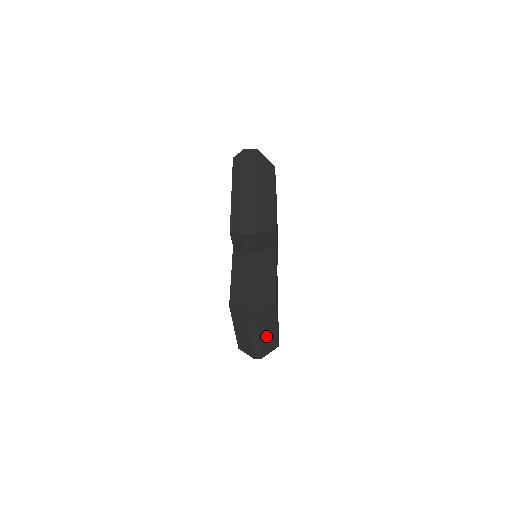
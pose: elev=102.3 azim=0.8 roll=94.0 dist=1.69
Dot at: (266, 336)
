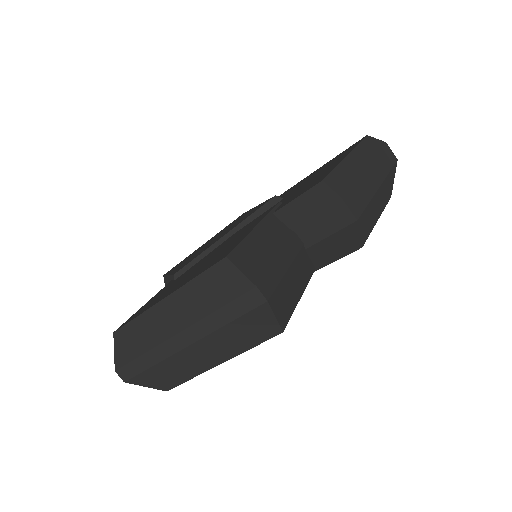
Dot at: (189, 359)
